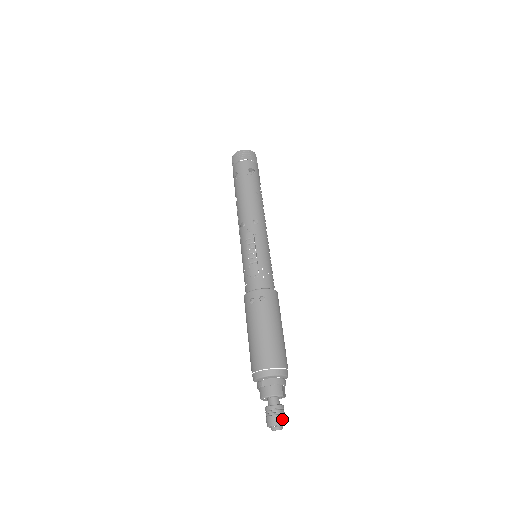
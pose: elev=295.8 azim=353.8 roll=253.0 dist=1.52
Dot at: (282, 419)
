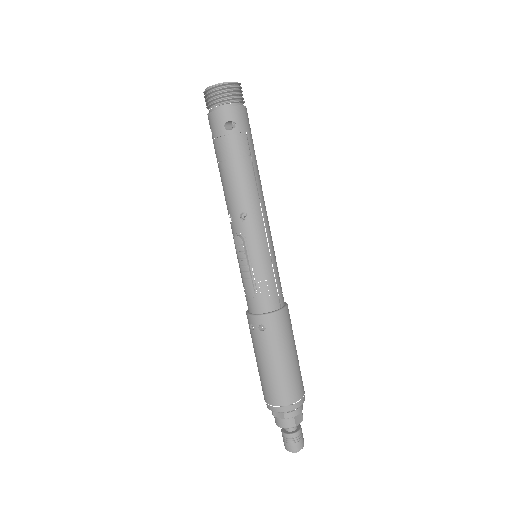
Dot at: (297, 446)
